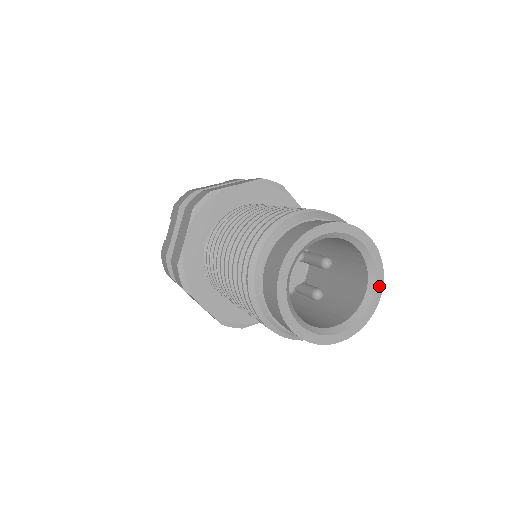
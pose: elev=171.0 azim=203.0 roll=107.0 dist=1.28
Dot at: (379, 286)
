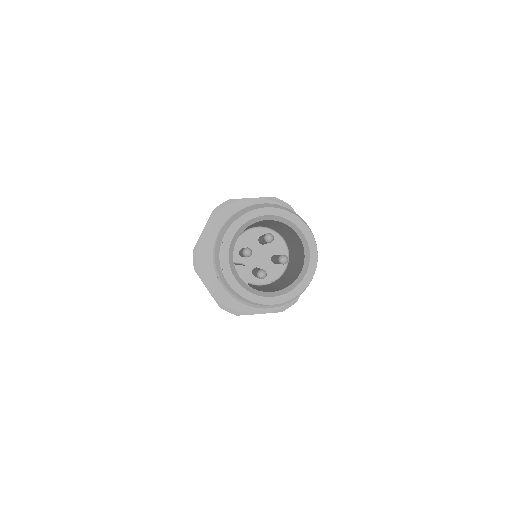
Dot at: (301, 225)
